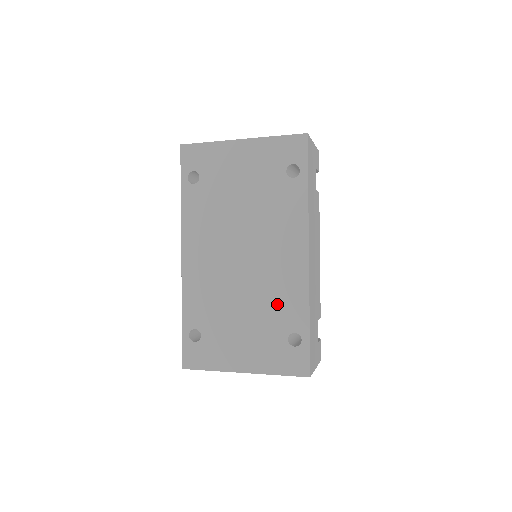
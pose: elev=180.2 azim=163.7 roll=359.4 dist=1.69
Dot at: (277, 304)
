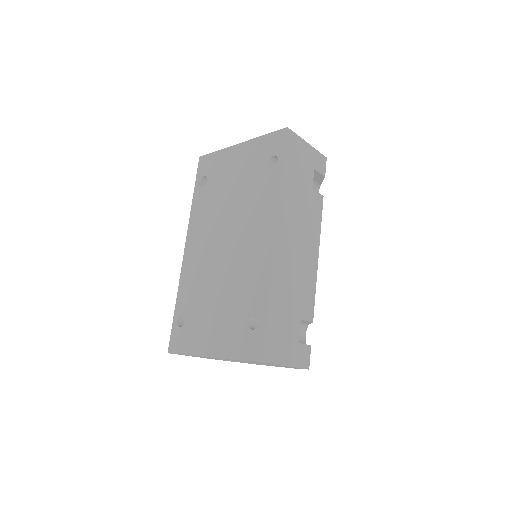
Dot at: (245, 287)
